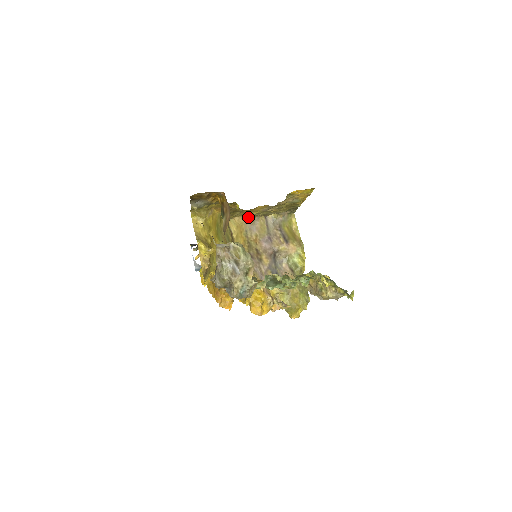
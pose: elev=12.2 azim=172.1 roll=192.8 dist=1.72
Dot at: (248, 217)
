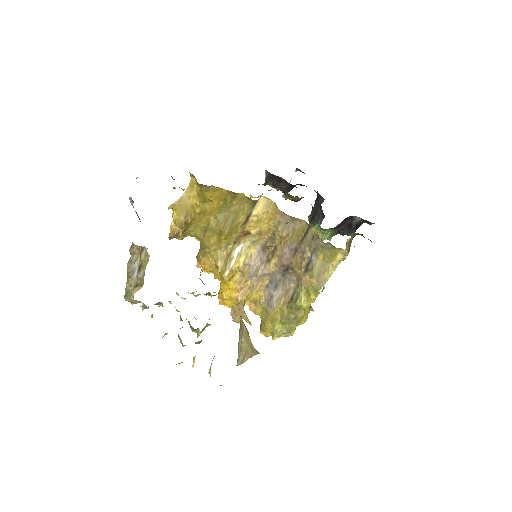
Dot at: (283, 212)
